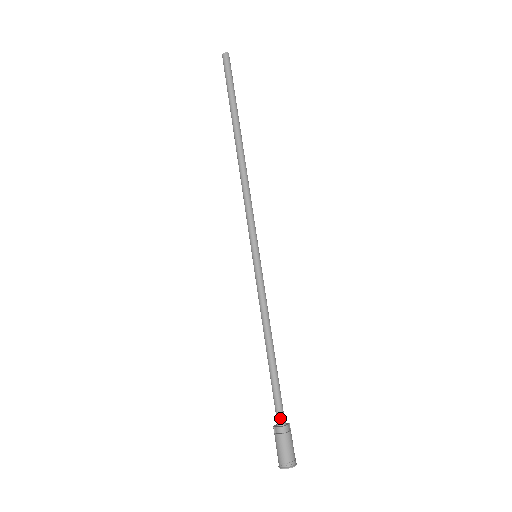
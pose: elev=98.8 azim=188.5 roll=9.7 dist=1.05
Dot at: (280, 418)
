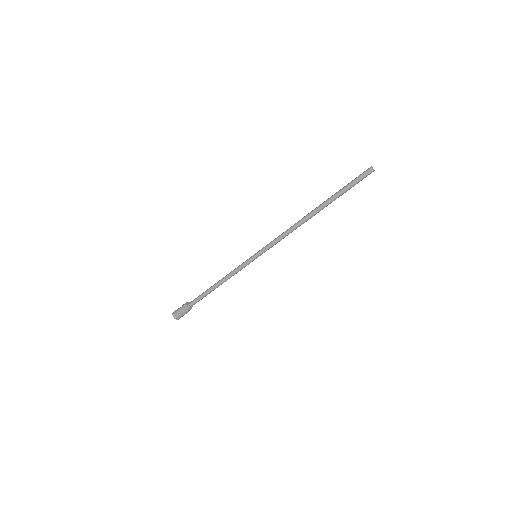
Dot at: (192, 305)
